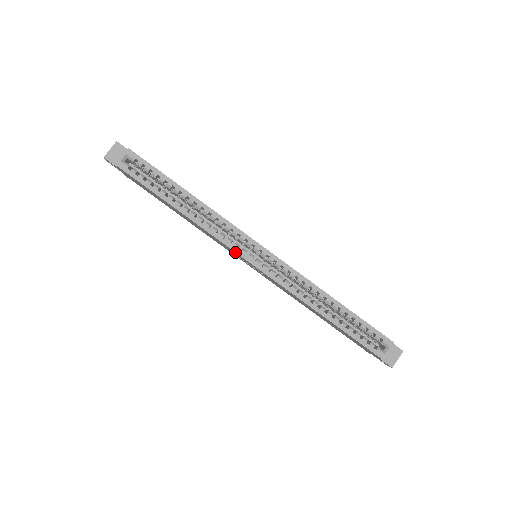
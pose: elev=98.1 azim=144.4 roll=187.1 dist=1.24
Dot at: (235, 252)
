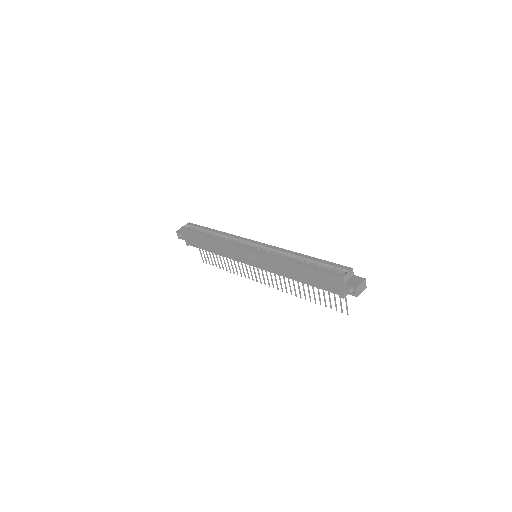
Dot at: (239, 246)
